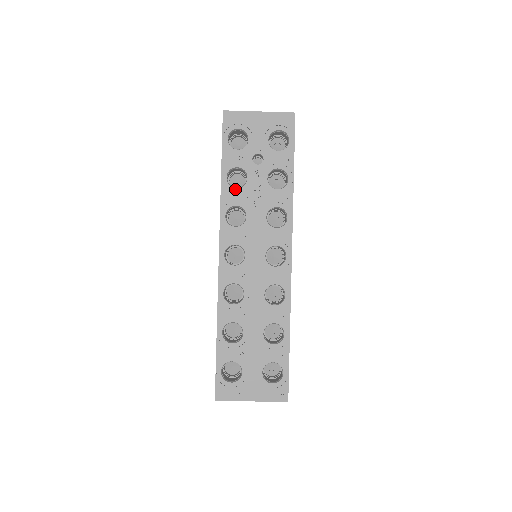
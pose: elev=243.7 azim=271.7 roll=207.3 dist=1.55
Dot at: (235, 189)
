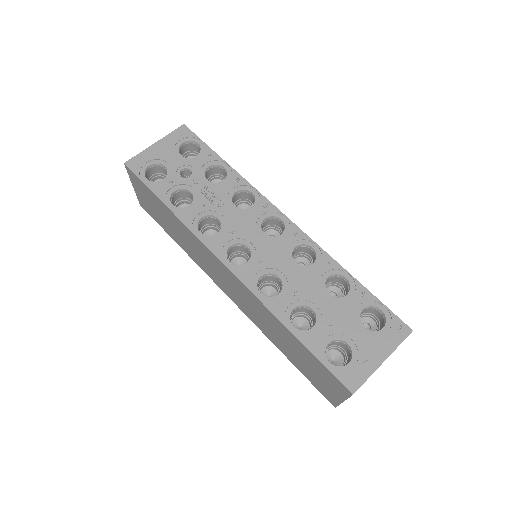
Dot at: (188, 207)
